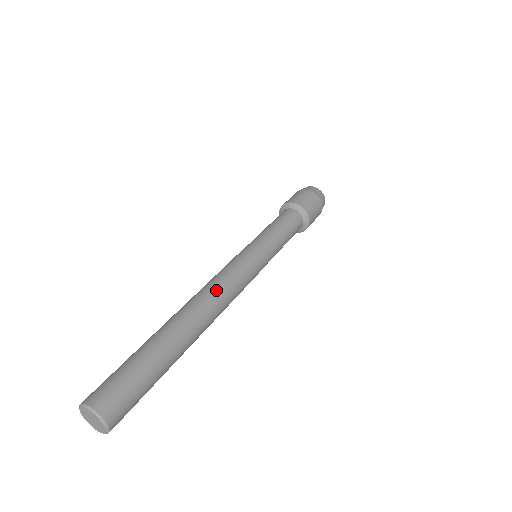
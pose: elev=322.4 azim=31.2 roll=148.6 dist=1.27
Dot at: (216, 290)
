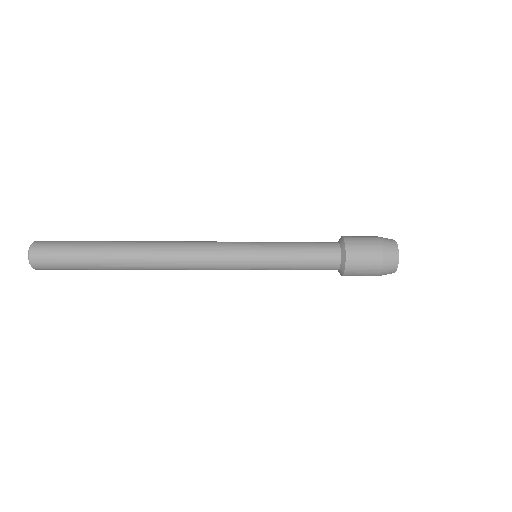
Dot at: (177, 248)
